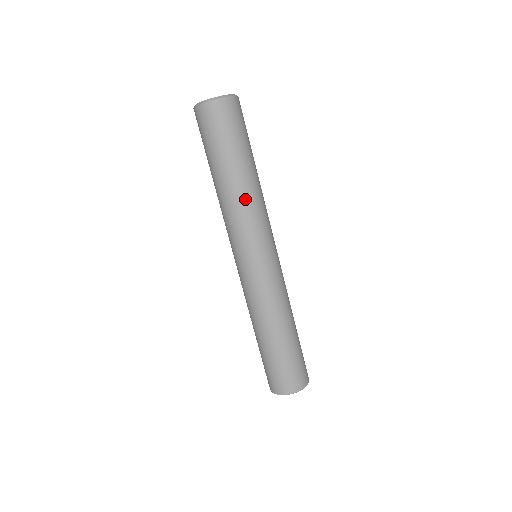
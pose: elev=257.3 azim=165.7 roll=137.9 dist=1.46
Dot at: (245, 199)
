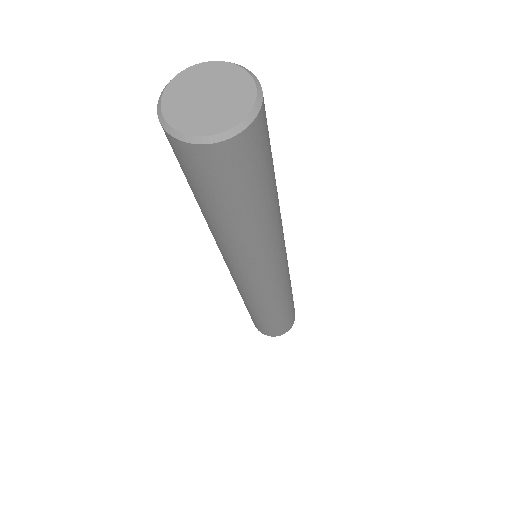
Dot at: (230, 246)
